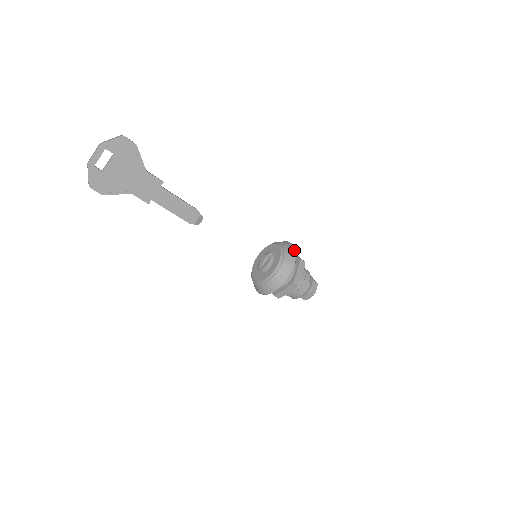
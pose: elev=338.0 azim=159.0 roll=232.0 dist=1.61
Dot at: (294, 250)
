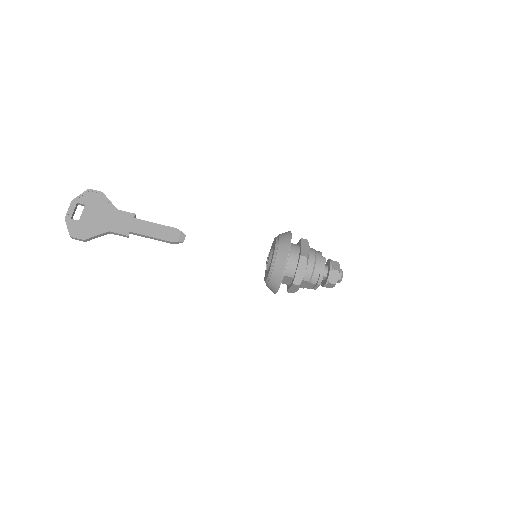
Dot at: (288, 231)
